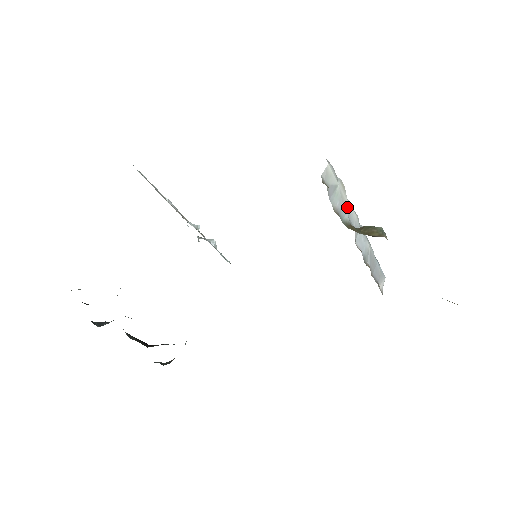
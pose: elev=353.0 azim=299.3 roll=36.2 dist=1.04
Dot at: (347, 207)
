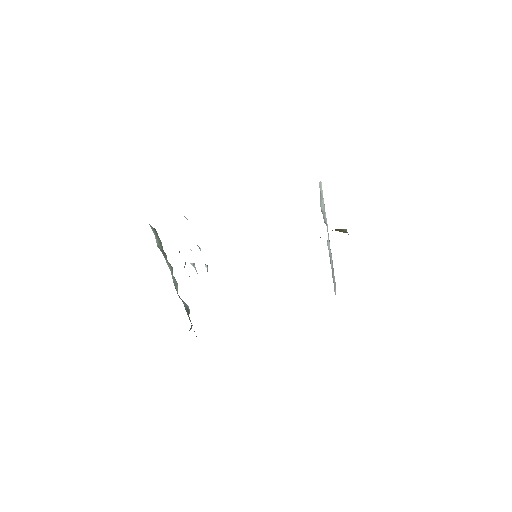
Dot at: (325, 216)
